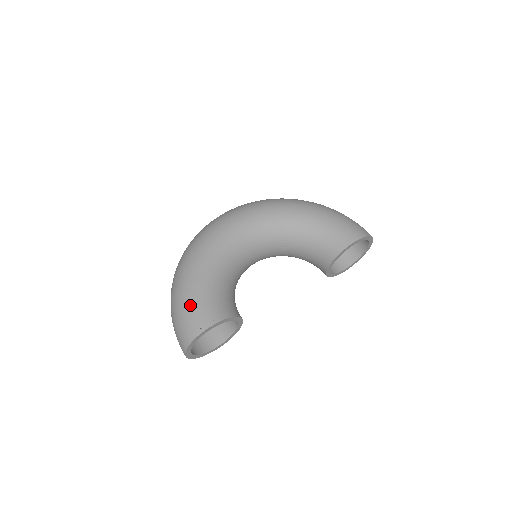
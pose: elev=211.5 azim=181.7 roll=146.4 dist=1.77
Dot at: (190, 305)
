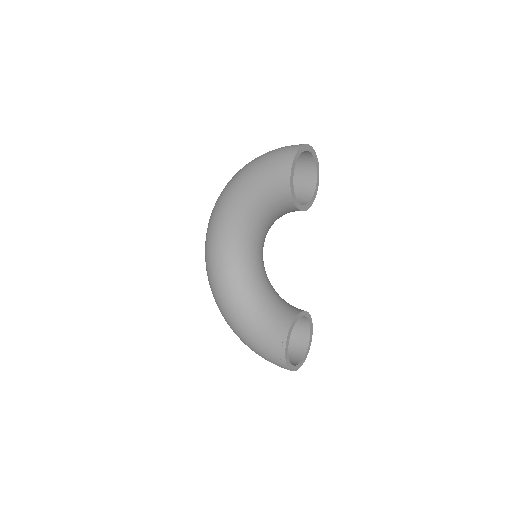
Dot at: (261, 351)
